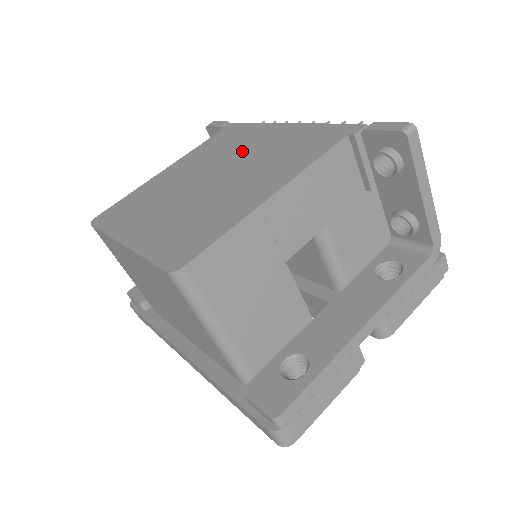
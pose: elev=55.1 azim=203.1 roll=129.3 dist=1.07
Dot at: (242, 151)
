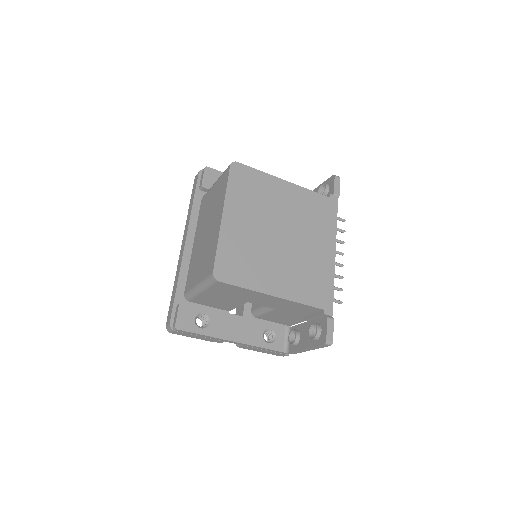
Dot at: (308, 240)
